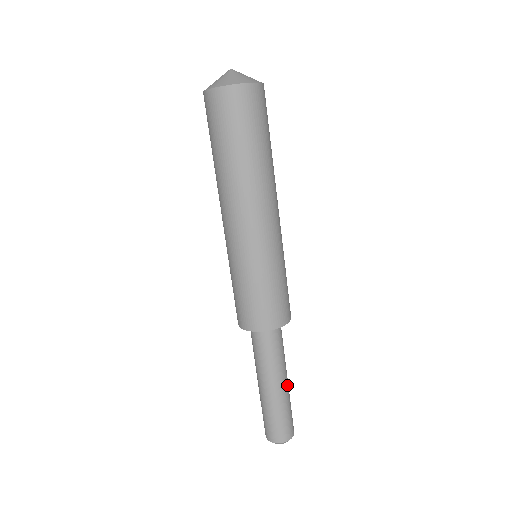
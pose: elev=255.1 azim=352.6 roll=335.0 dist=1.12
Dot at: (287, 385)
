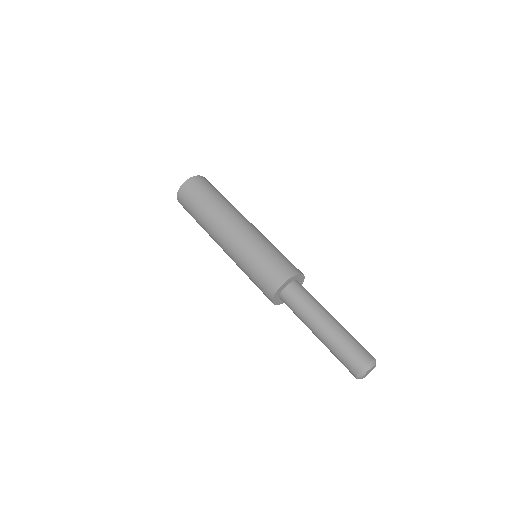
Dot at: (337, 321)
